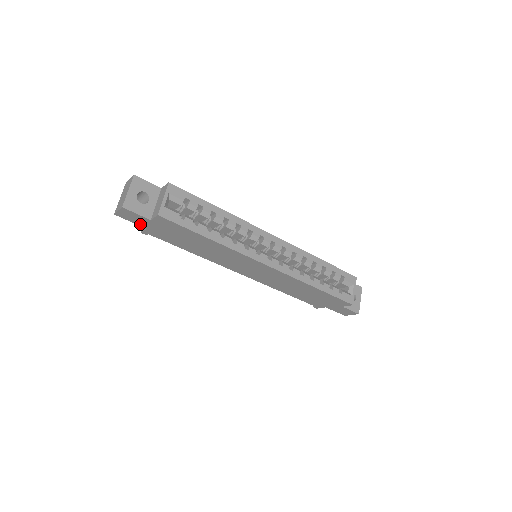
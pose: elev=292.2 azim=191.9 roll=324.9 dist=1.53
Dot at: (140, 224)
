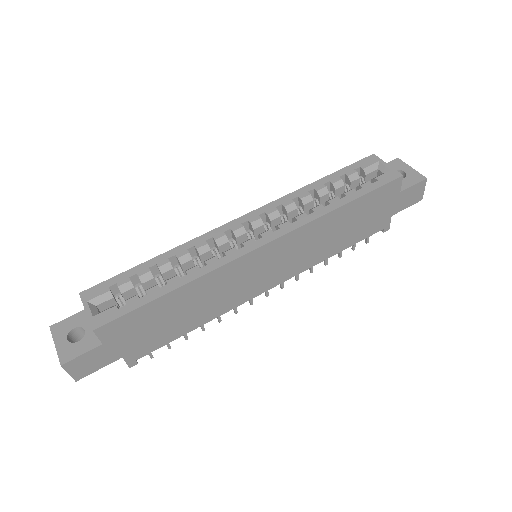
Dot at: (109, 361)
